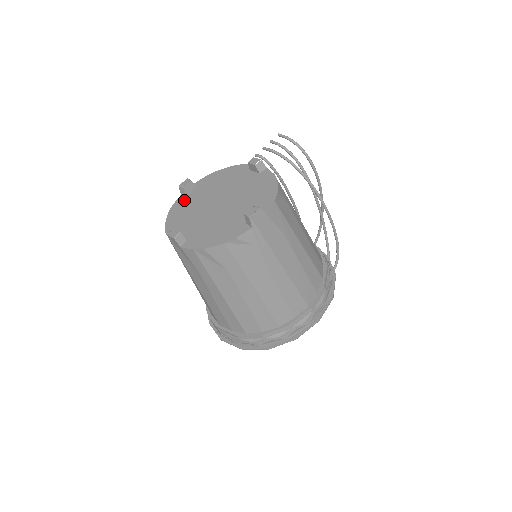
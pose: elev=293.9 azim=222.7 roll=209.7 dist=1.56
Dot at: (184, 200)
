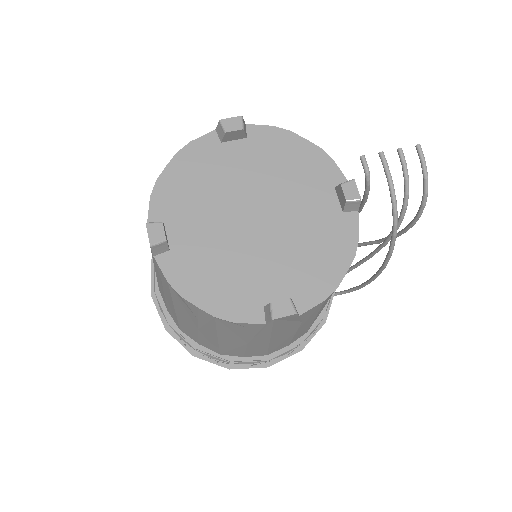
Dot at: (213, 149)
